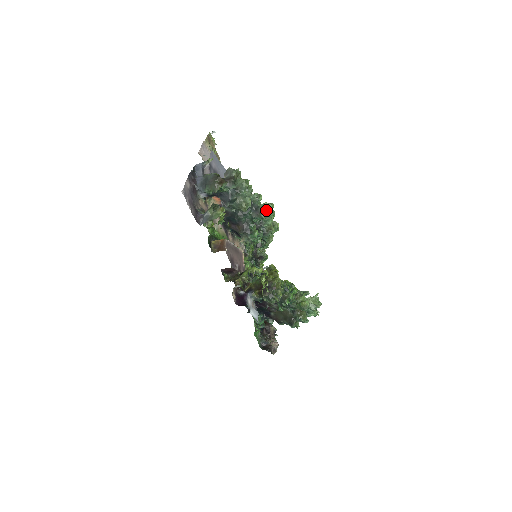
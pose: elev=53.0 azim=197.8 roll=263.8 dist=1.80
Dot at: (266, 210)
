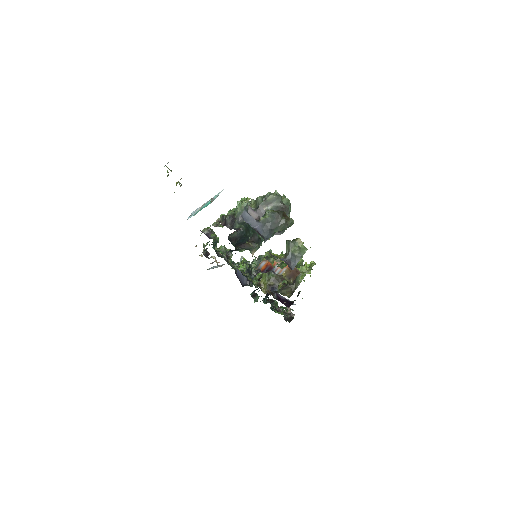
Dot at: occluded
